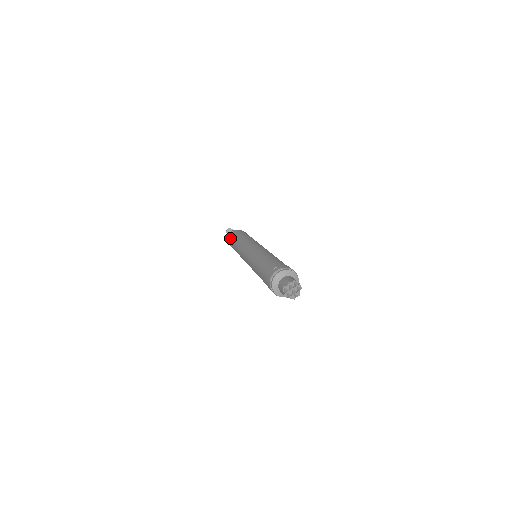
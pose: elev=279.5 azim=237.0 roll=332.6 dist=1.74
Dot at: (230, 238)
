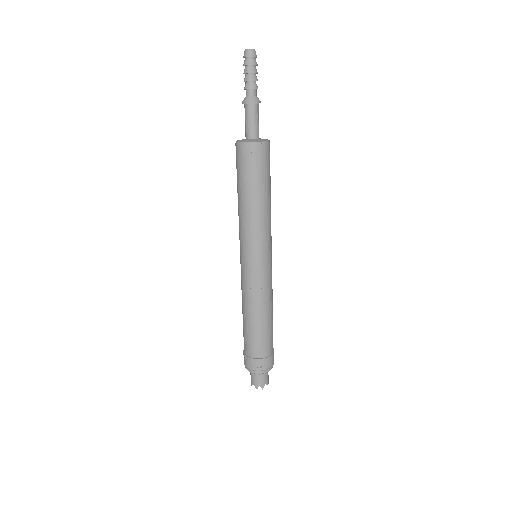
Dot at: (241, 156)
